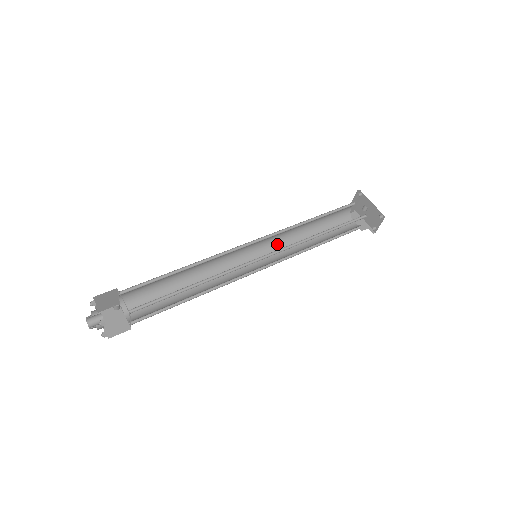
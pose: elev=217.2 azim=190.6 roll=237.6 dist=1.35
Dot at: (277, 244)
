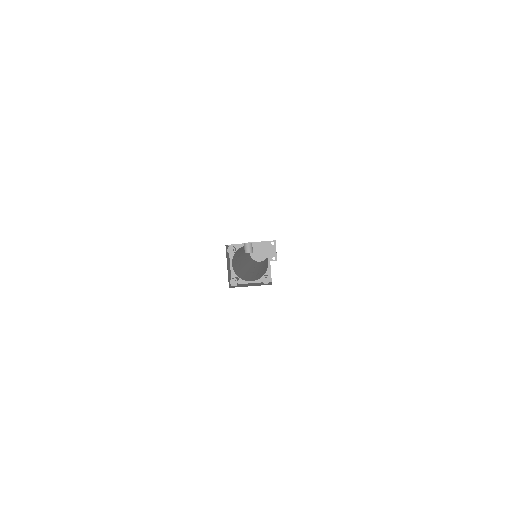
Dot at: occluded
